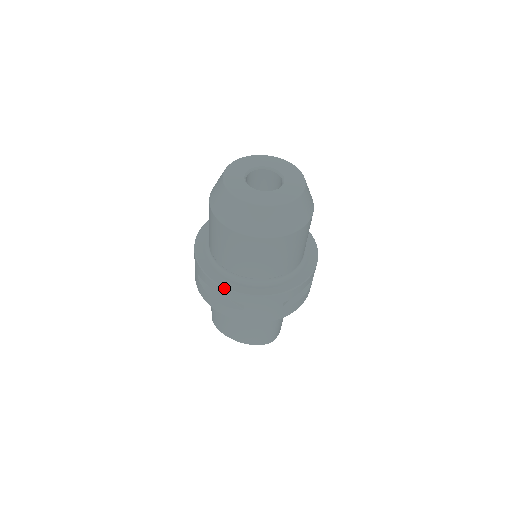
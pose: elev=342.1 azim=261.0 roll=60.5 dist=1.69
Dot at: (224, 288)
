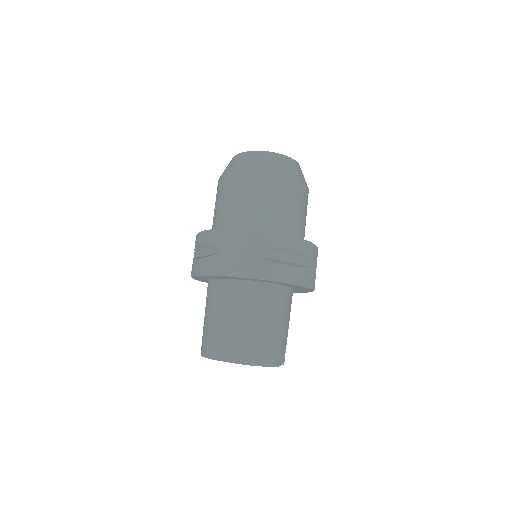
Dot at: (206, 231)
